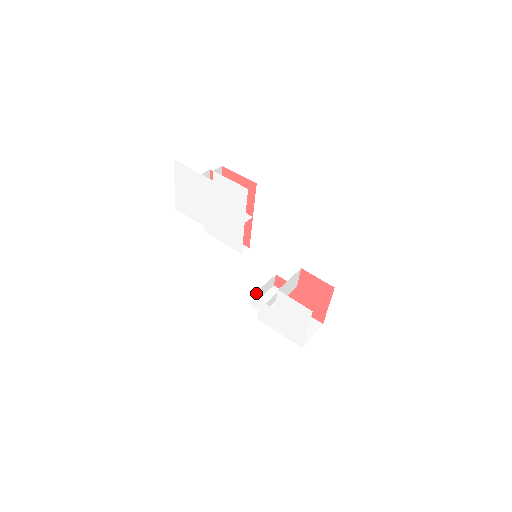
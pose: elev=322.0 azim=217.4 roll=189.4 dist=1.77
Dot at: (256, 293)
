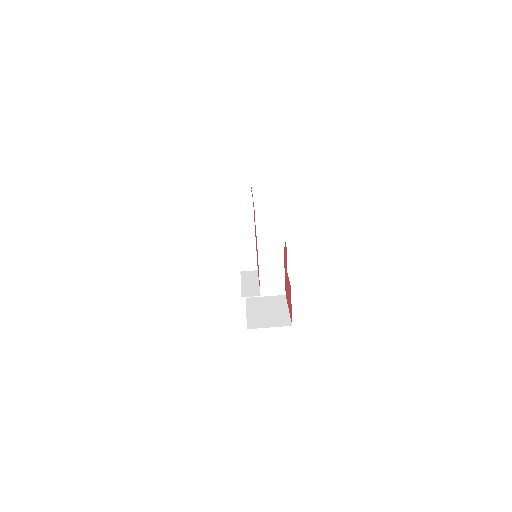
Dot at: occluded
